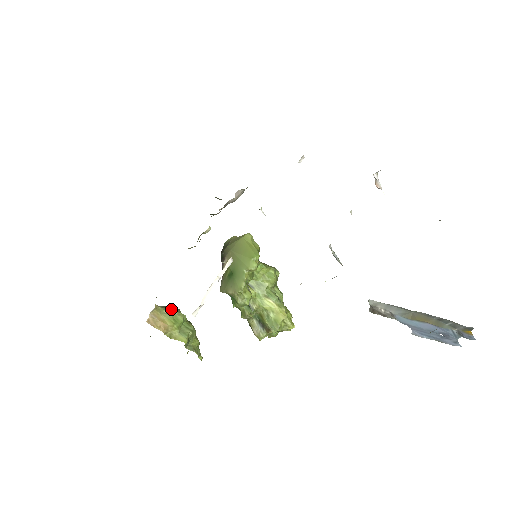
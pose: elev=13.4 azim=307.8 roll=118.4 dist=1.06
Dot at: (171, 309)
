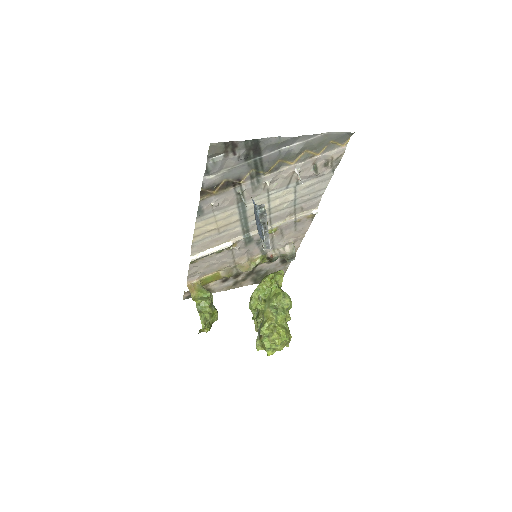
Dot at: occluded
